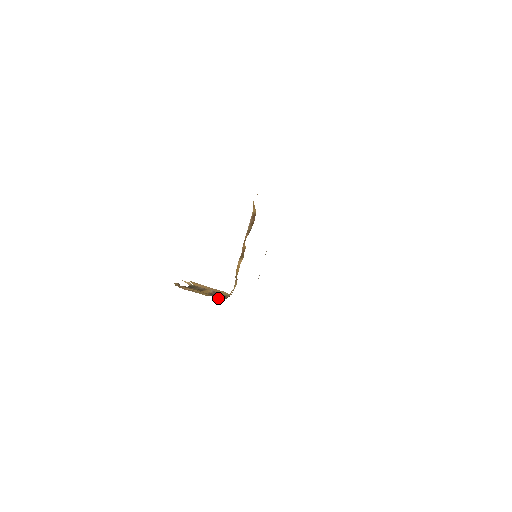
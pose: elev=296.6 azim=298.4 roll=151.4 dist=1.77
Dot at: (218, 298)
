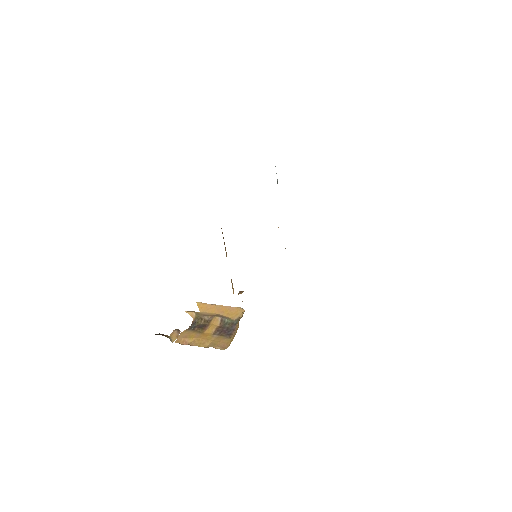
Dot at: (221, 347)
